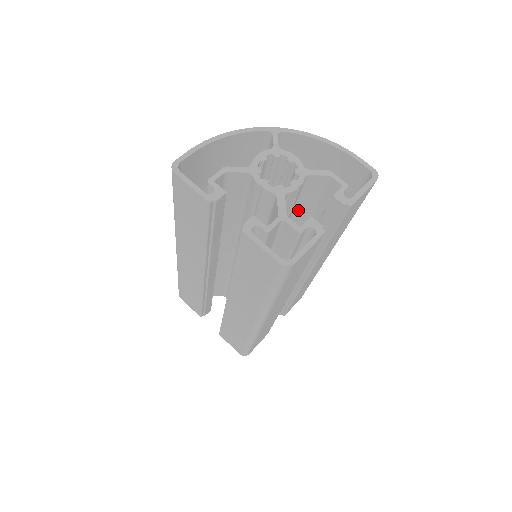
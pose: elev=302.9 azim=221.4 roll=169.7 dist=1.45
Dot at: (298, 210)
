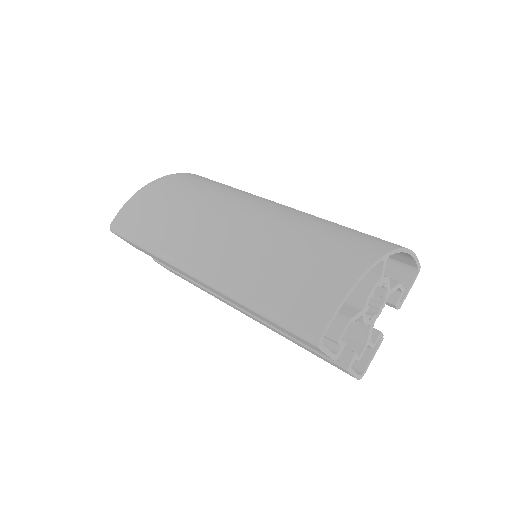
Dot at: occluded
